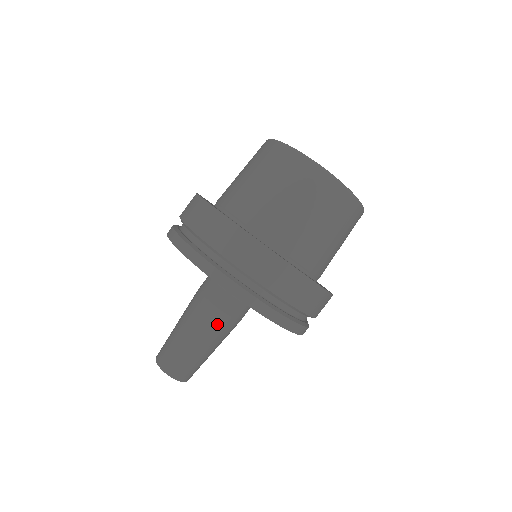
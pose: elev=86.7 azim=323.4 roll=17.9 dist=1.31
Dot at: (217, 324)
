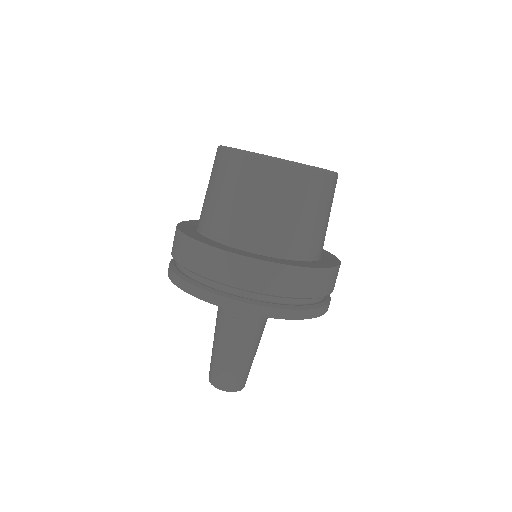
Dot at: (224, 326)
